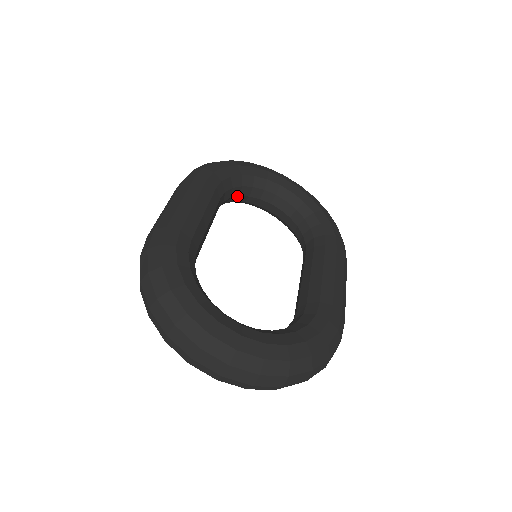
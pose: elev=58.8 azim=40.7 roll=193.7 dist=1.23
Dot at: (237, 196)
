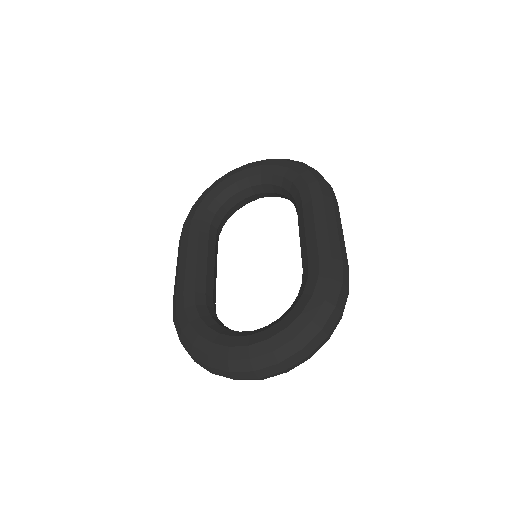
Dot at: (226, 214)
